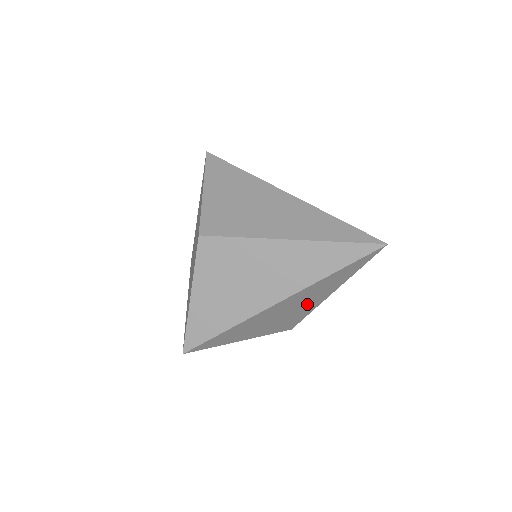
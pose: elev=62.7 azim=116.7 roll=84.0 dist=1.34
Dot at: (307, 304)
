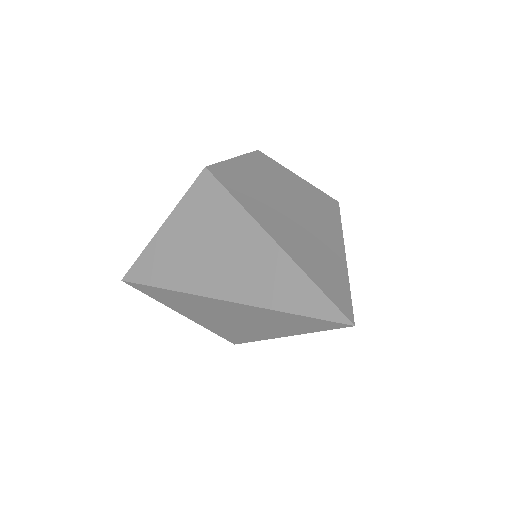
Dot at: occluded
